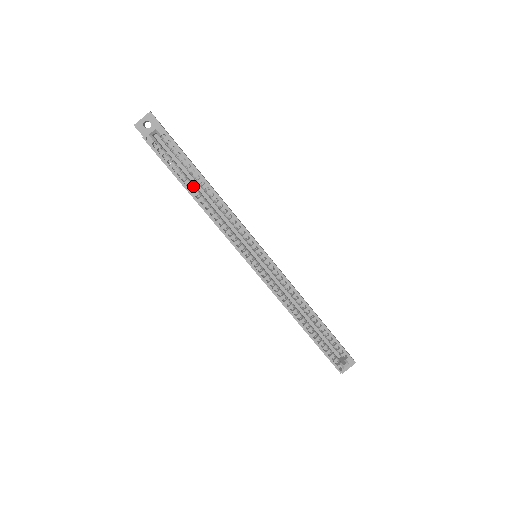
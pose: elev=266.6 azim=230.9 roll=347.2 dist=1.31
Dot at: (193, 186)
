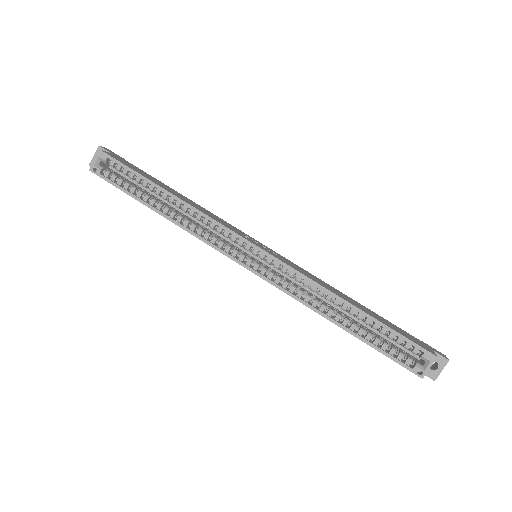
Dot at: (153, 200)
